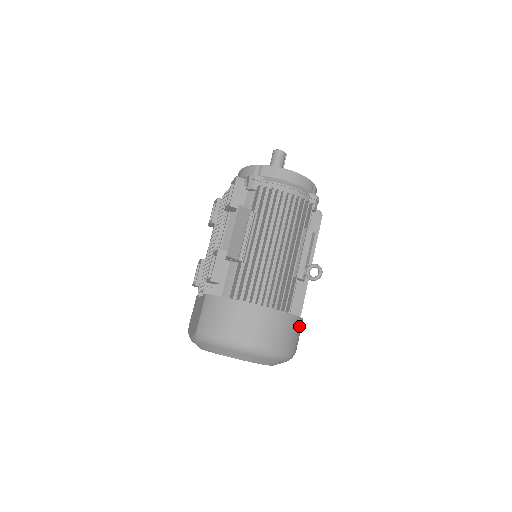
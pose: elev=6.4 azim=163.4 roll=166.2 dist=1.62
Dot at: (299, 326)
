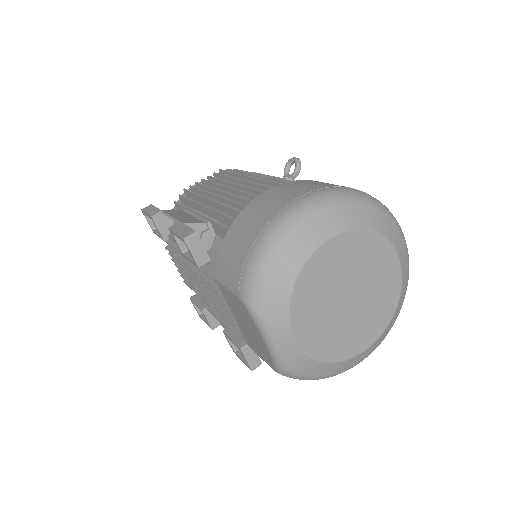
Dot at: occluded
